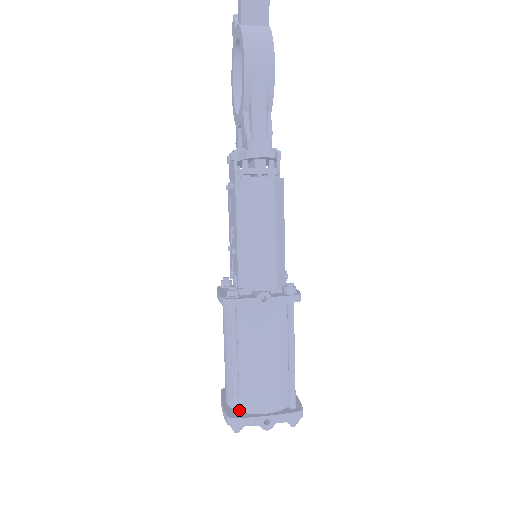
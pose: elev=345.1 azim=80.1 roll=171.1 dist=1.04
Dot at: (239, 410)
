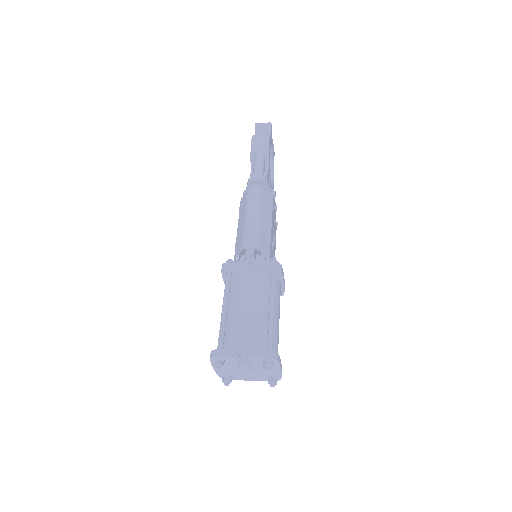
Dot at: occluded
